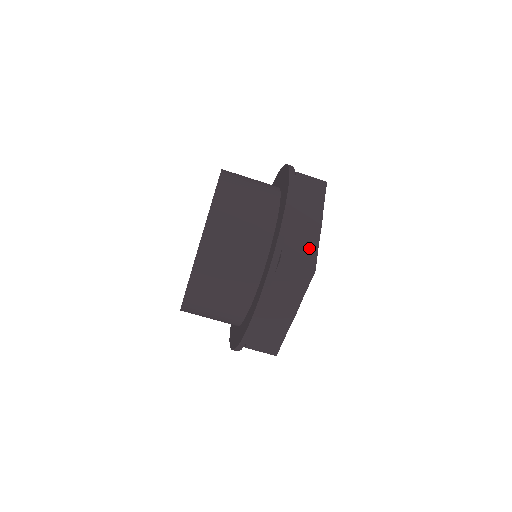
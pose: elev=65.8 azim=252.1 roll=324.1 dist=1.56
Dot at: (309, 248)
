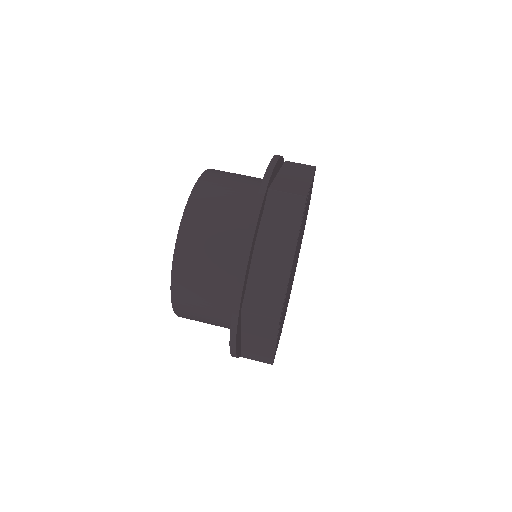
Dot at: (299, 187)
